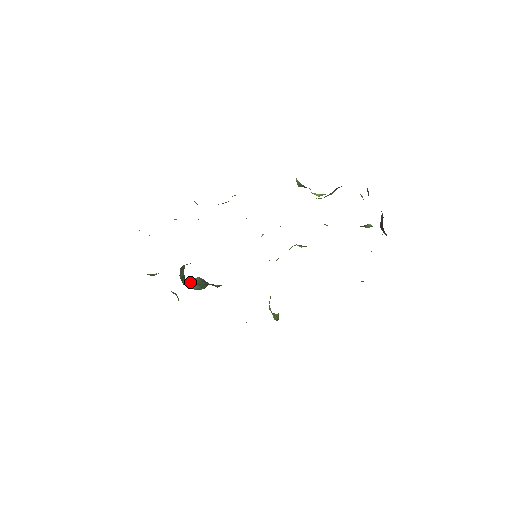
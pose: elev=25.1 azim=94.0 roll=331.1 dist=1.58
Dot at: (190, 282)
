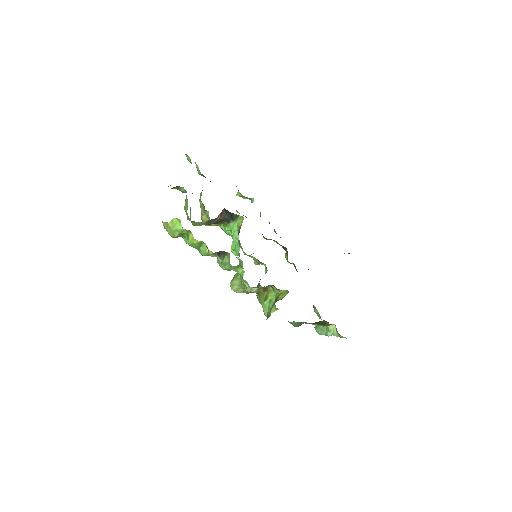
Dot at: occluded
